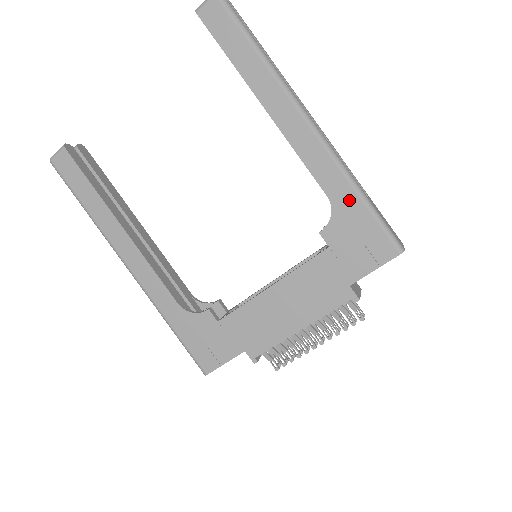
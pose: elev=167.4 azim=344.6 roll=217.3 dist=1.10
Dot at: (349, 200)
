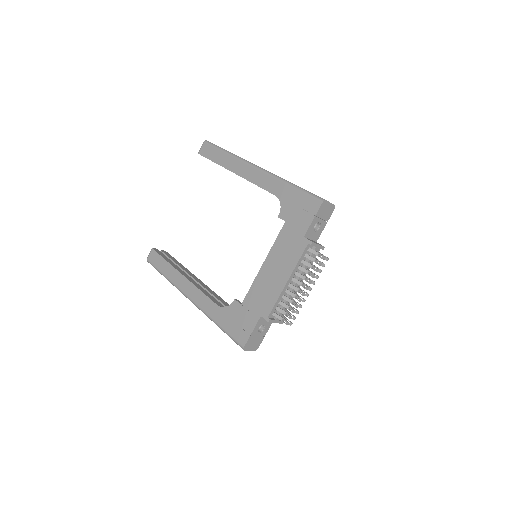
Dot at: (286, 191)
